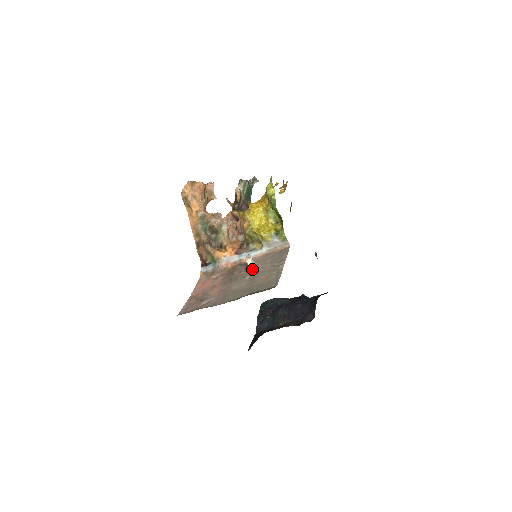
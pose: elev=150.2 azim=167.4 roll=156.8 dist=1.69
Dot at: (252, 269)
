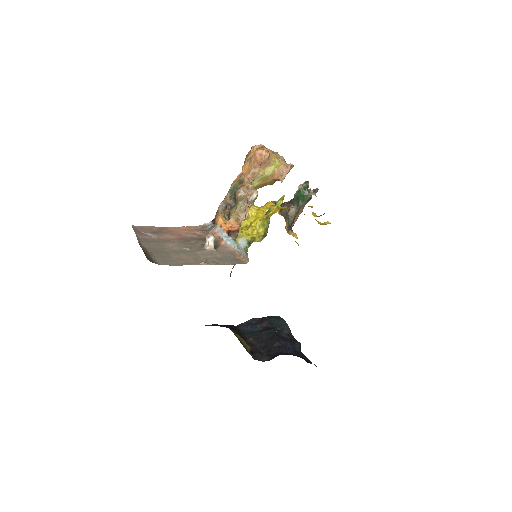
Dot at: (203, 248)
